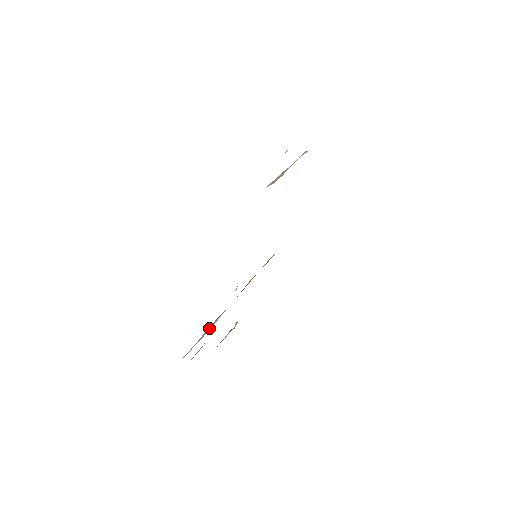
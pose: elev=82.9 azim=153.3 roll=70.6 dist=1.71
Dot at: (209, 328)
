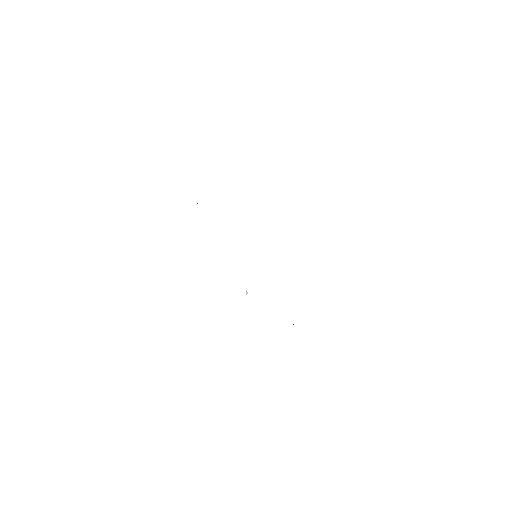
Dot at: occluded
